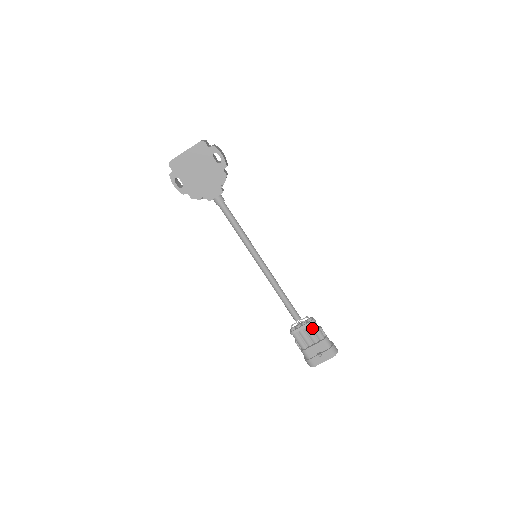
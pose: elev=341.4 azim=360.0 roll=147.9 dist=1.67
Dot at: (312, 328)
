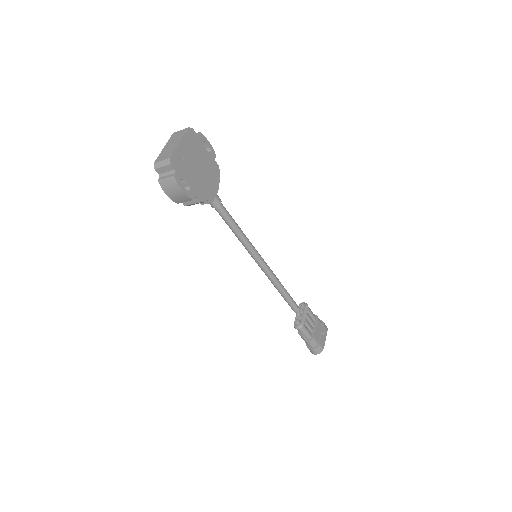
Dot at: (308, 312)
